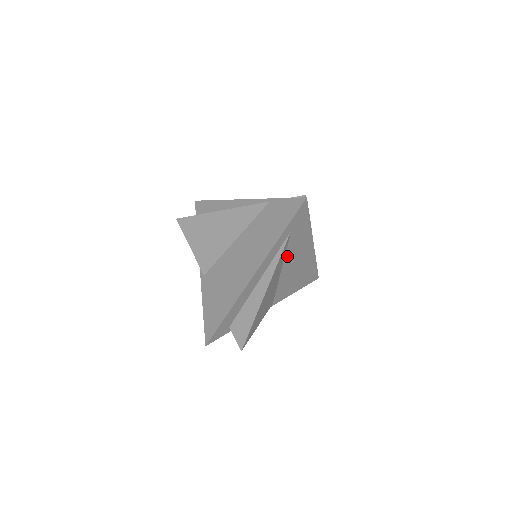
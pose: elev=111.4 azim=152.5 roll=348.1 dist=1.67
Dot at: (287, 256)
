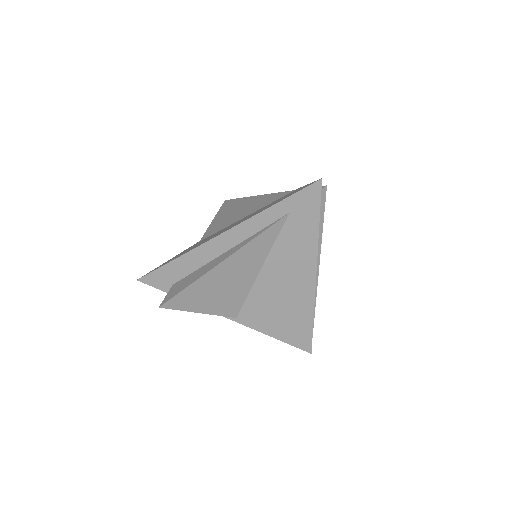
Dot at: (275, 253)
